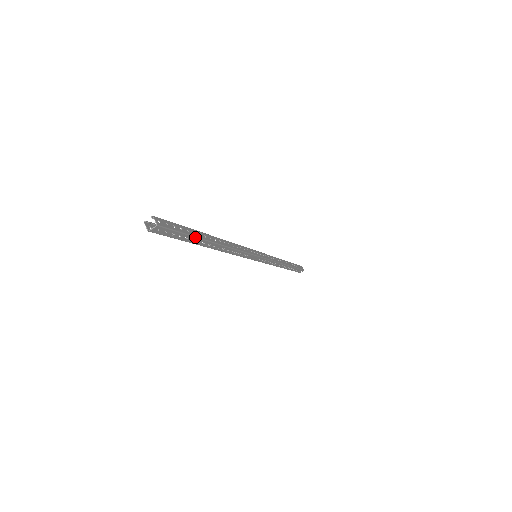
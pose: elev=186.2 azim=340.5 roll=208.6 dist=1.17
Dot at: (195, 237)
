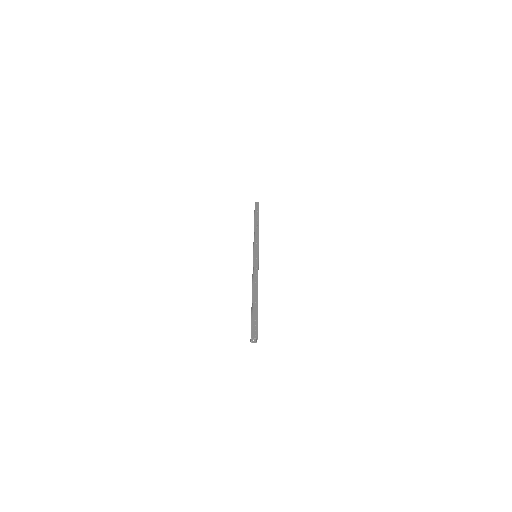
Dot at: occluded
